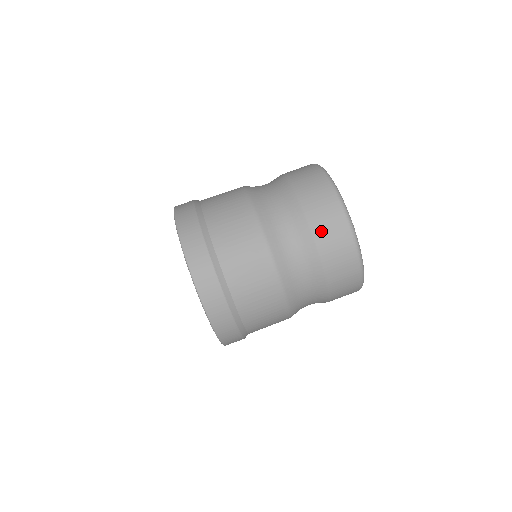
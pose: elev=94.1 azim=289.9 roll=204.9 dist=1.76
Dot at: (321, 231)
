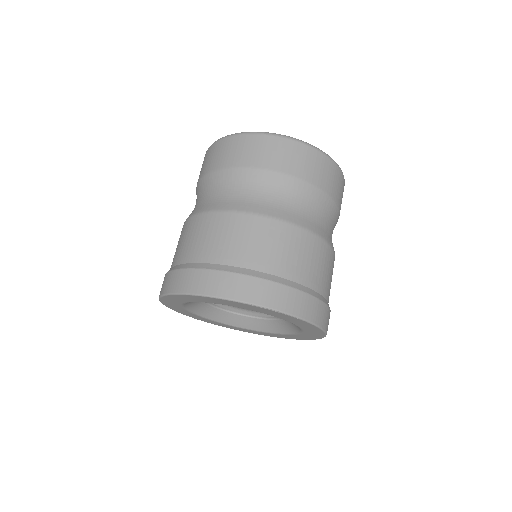
Dot at: (257, 160)
